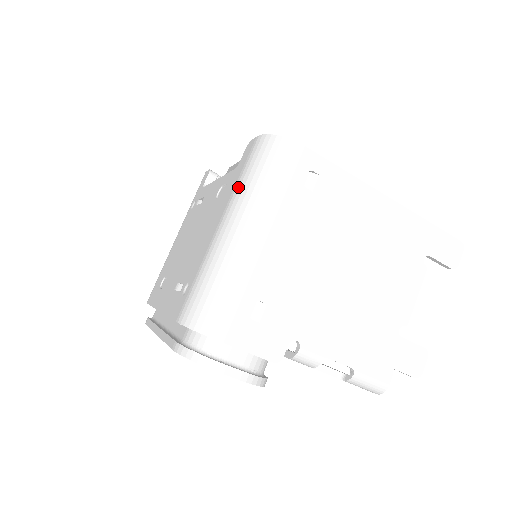
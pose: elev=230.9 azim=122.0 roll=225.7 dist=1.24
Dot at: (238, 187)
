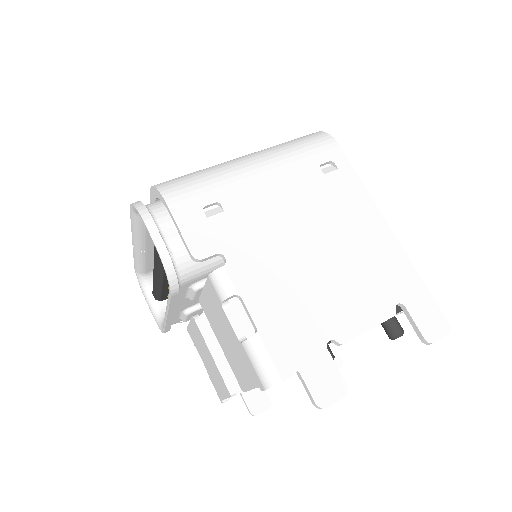
Dot at: occluded
